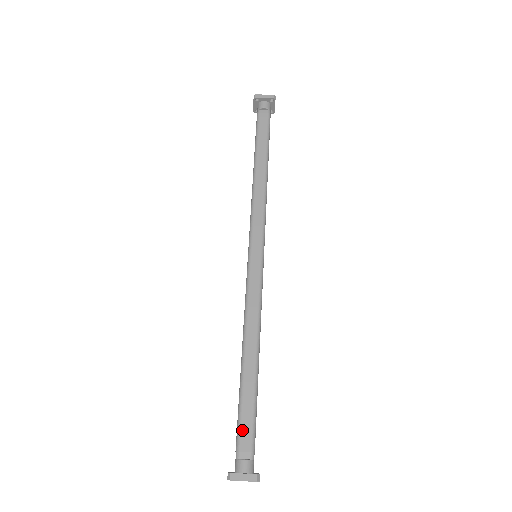
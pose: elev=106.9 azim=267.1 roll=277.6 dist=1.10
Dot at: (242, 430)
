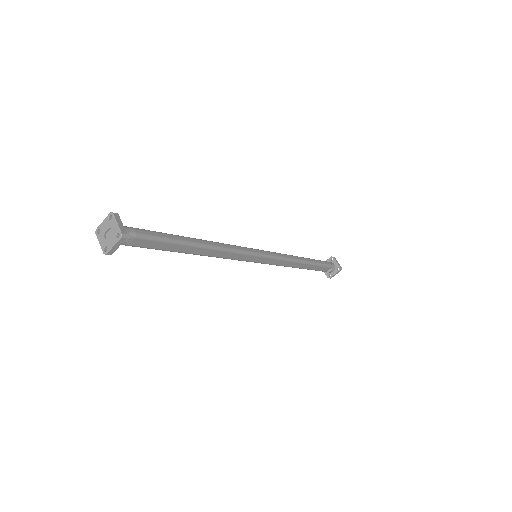
Dot at: (321, 270)
